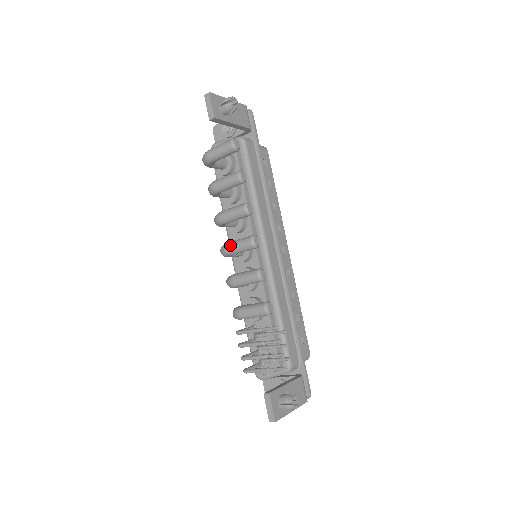
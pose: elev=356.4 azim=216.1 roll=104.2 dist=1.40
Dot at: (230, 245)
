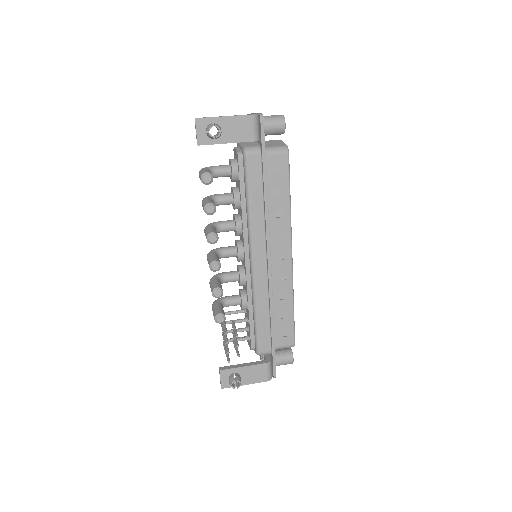
Dot at: (207, 257)
